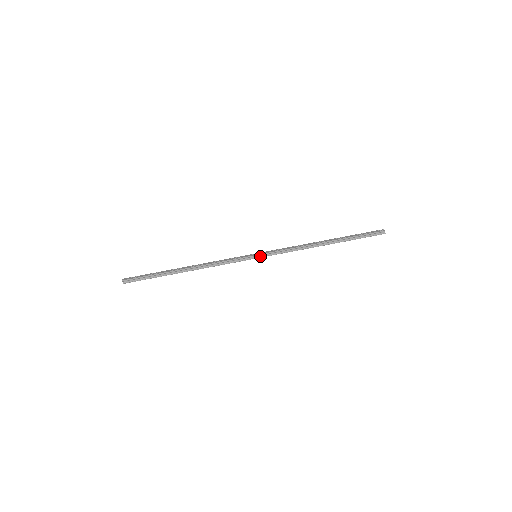
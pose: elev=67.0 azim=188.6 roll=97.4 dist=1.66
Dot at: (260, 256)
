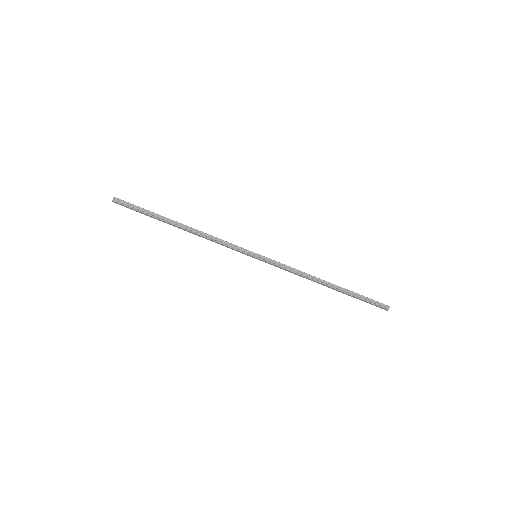
Dot at: (260, 257)
